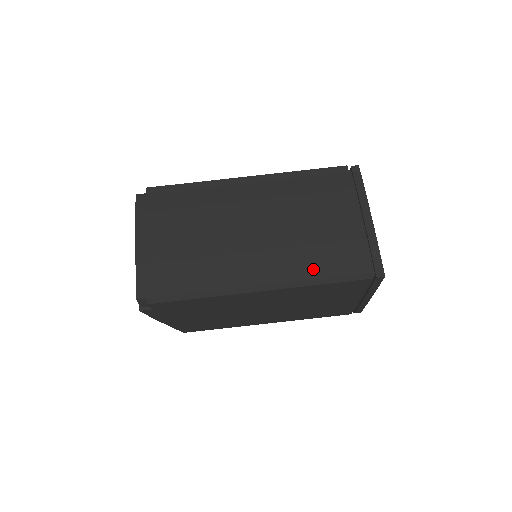
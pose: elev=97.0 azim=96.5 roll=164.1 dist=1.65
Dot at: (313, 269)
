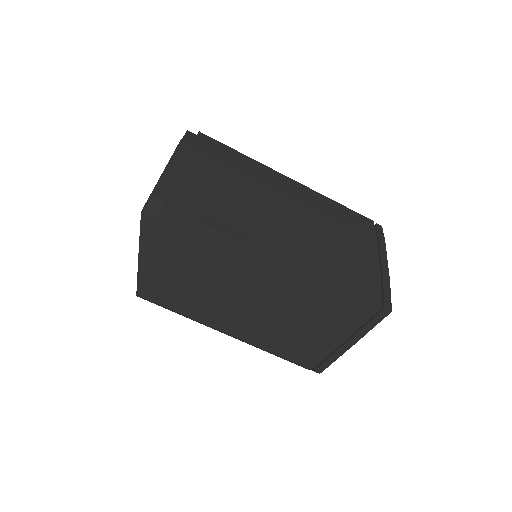
Dot at: (331, 269)
